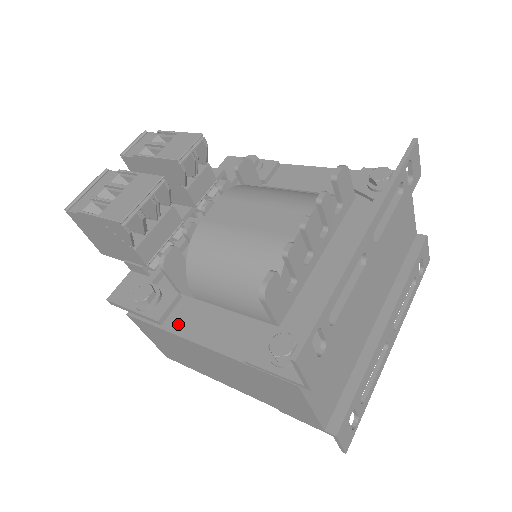
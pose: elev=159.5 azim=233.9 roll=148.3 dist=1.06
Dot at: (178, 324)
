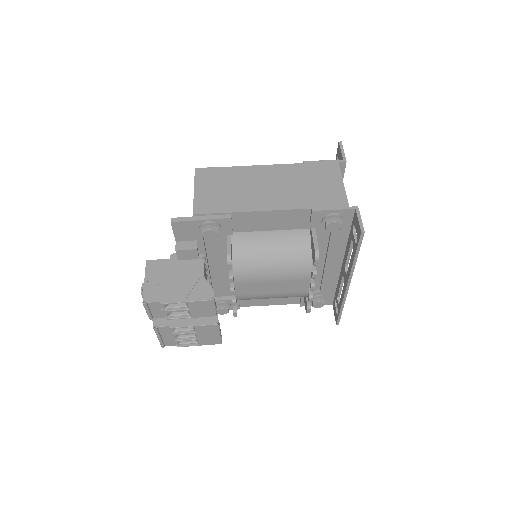
Dot at: (249, 304)
